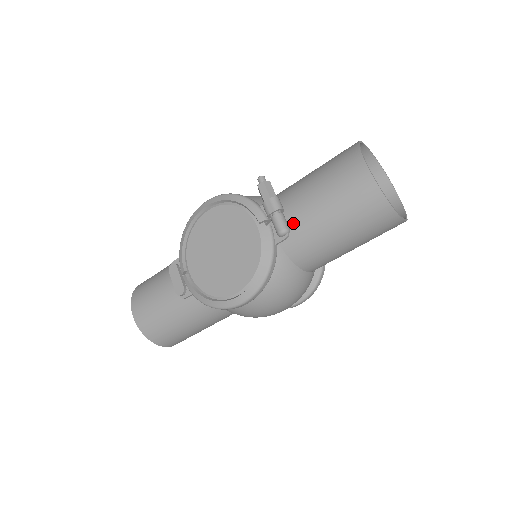
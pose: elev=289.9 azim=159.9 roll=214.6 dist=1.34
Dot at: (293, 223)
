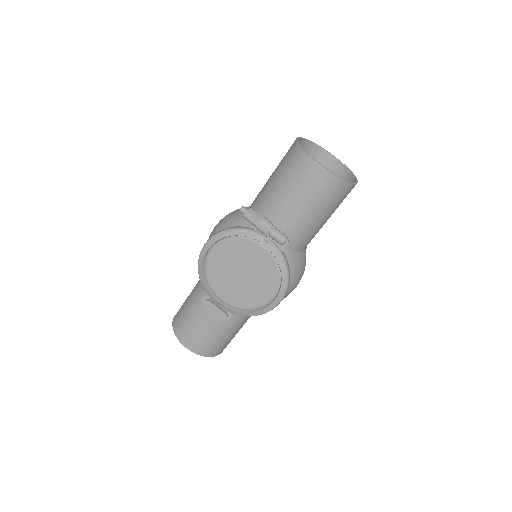
Dot at: (283, 228)
